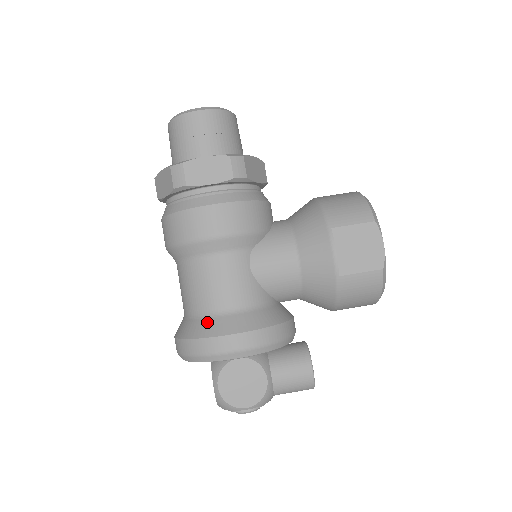
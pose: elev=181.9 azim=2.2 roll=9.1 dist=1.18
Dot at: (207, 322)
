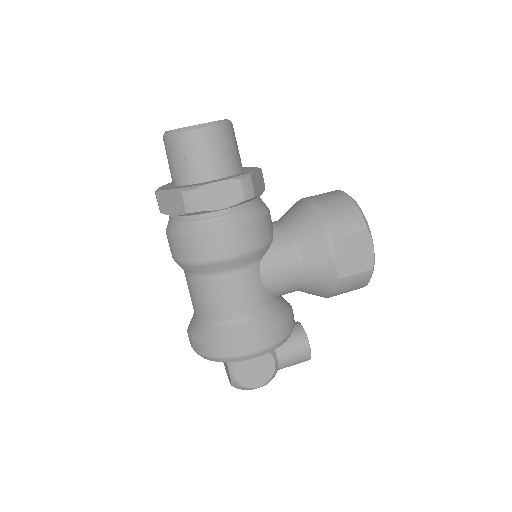
Dot at: (227, 330)
